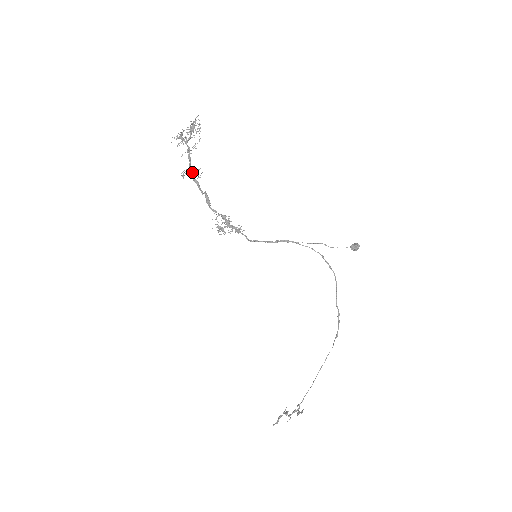
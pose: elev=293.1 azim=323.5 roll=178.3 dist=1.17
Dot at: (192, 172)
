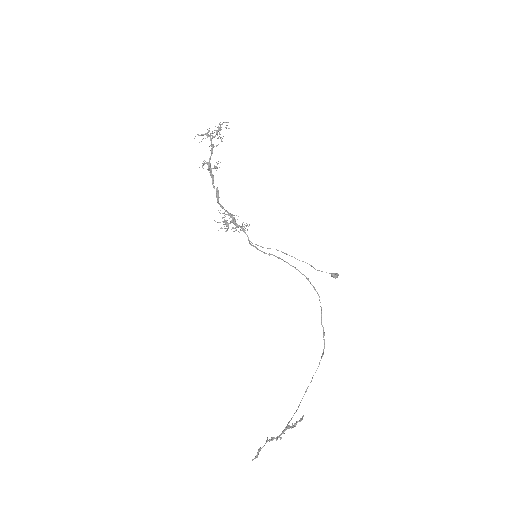
Dot at: (210, 165)
